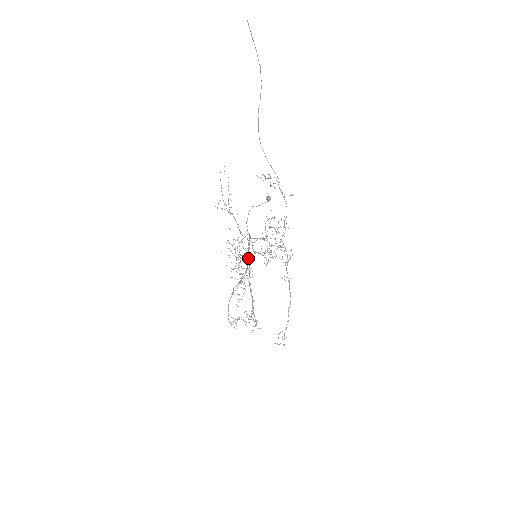
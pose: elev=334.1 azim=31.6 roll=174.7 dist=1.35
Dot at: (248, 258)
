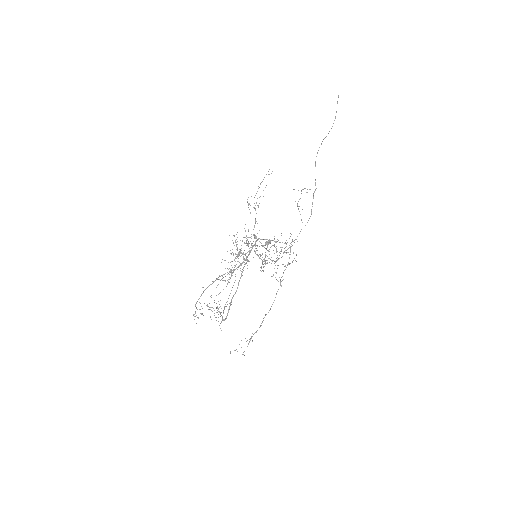
Dot at: (248, 254)
